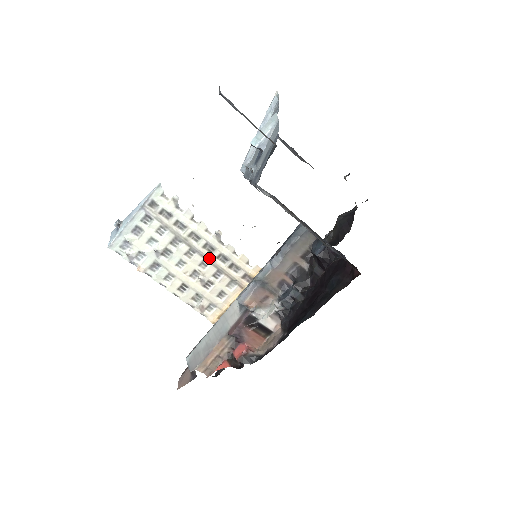
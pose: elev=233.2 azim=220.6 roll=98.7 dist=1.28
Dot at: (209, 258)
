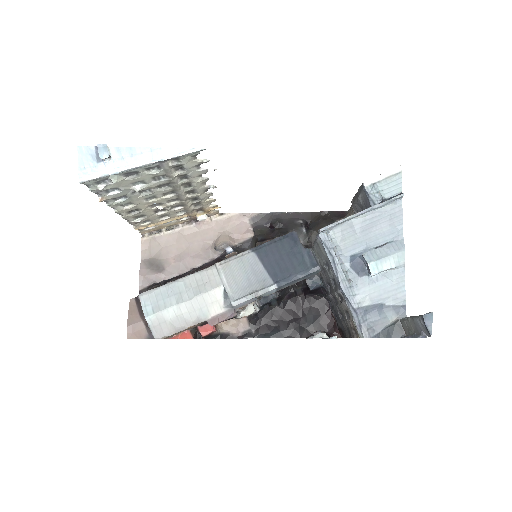
Dot at: (184, 199)
